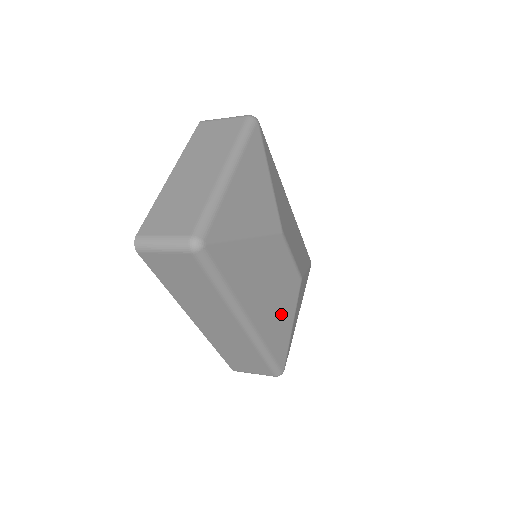
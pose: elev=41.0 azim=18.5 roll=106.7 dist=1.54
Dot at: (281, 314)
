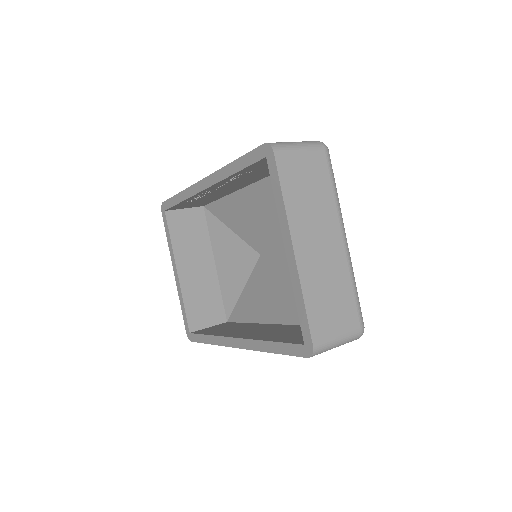
Dot at: occluded
